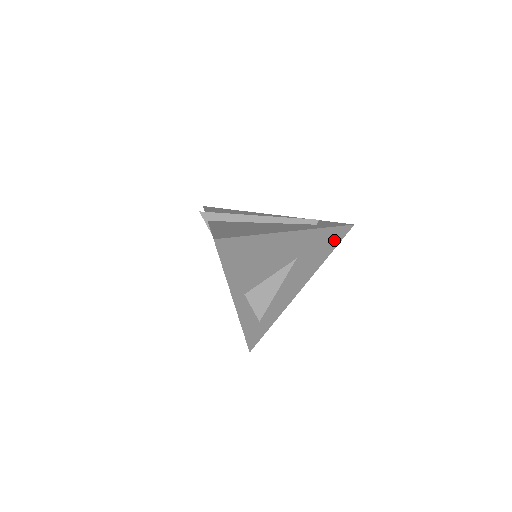
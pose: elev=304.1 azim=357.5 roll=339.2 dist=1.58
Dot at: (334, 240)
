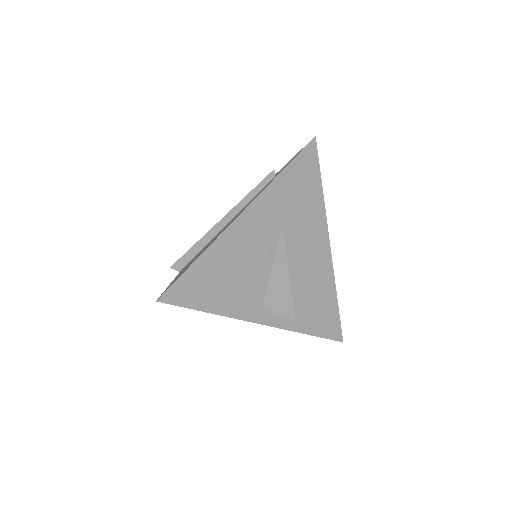
Dot at: (309, 172)
